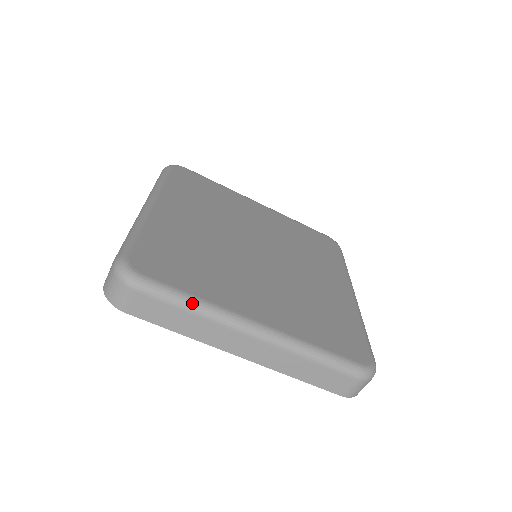
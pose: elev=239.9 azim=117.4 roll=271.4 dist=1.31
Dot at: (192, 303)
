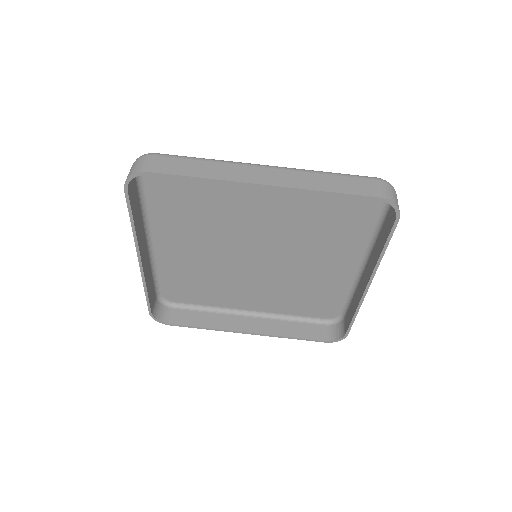
Dot at: (204, 159)
